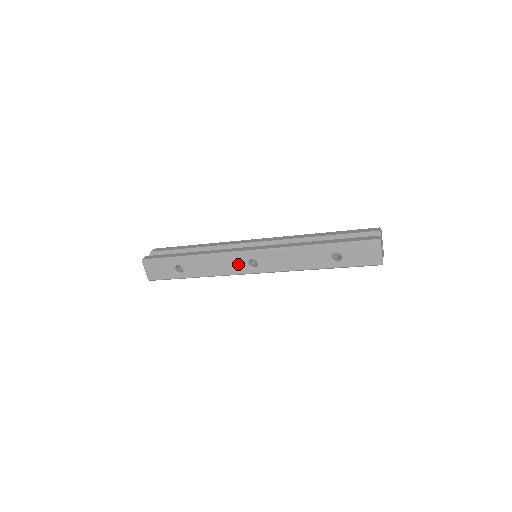
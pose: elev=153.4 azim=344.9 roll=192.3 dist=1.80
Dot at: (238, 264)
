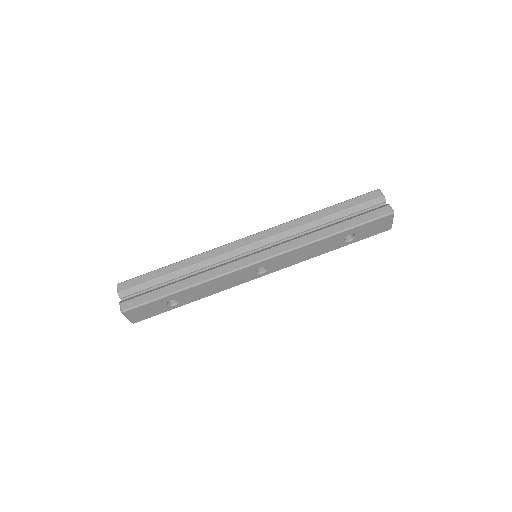
Dot at: (245, 276)
